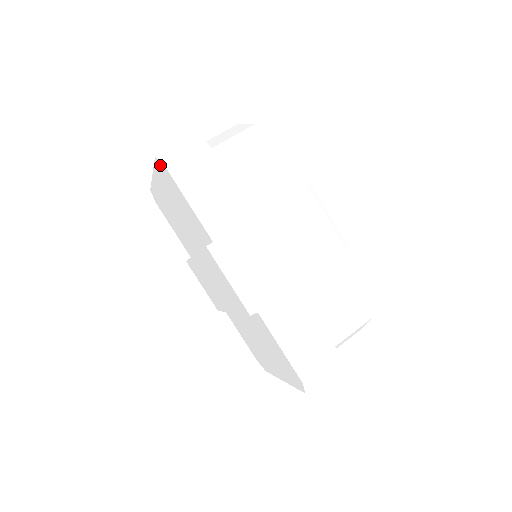
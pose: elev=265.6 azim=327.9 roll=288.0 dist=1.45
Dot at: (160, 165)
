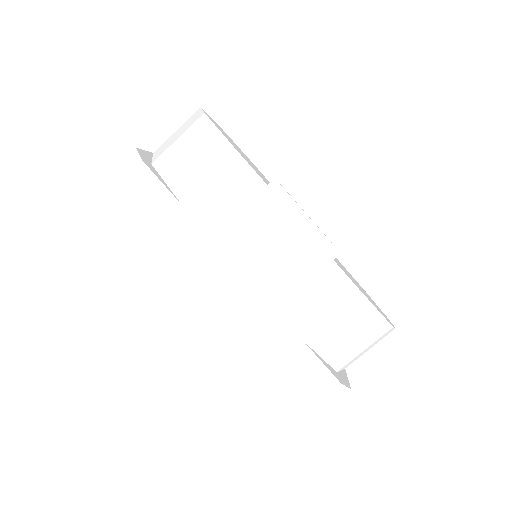
Dot at: occluded
